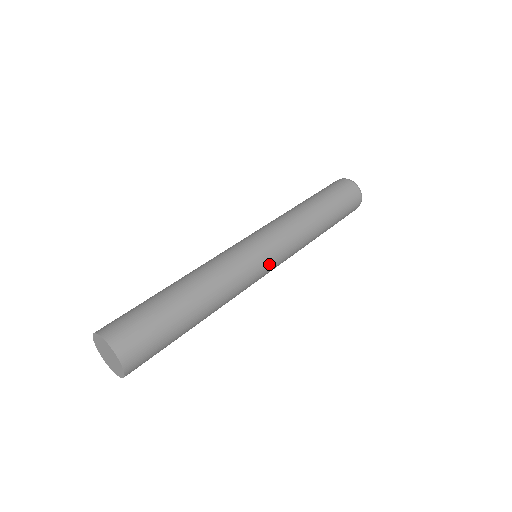
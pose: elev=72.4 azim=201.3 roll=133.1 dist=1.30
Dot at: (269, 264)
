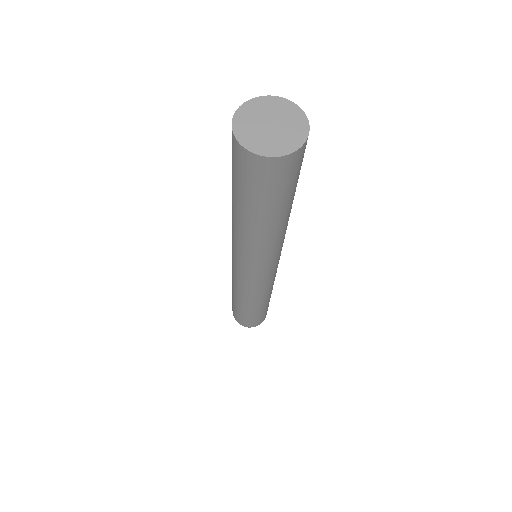
Dot at: occluded
